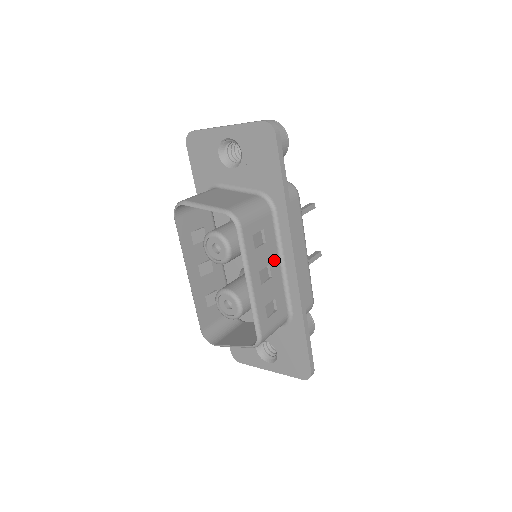
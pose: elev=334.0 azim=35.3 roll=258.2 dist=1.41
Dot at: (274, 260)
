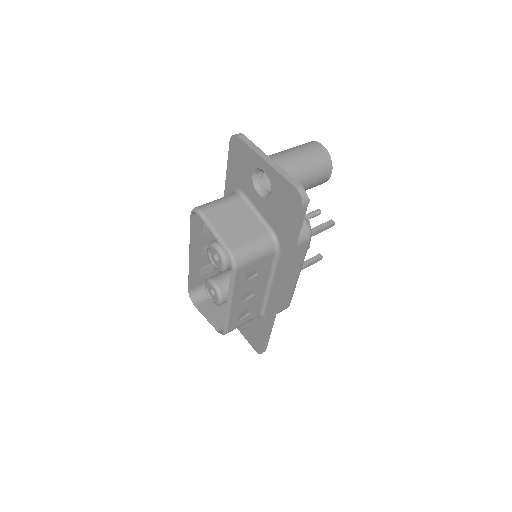
Dot at: (262, 284)
